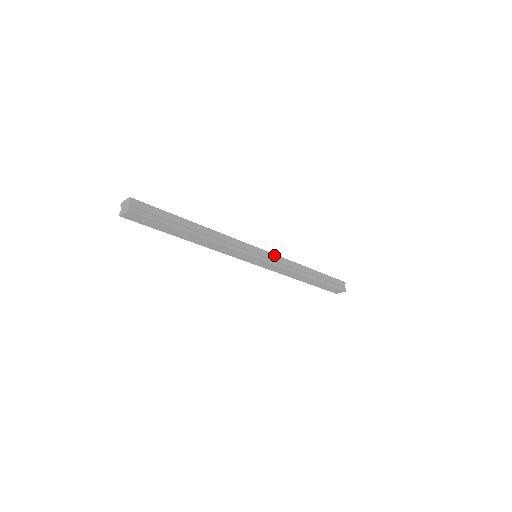
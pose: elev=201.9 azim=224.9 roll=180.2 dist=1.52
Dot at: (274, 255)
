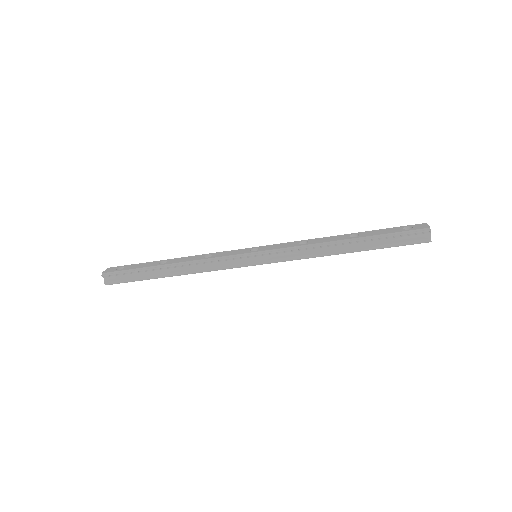
Dot at: (275, 252)
